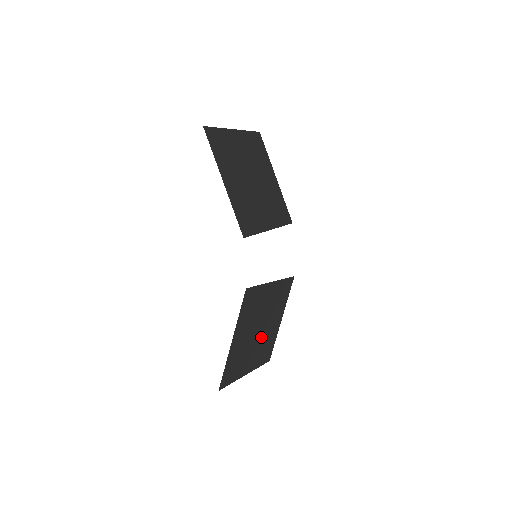
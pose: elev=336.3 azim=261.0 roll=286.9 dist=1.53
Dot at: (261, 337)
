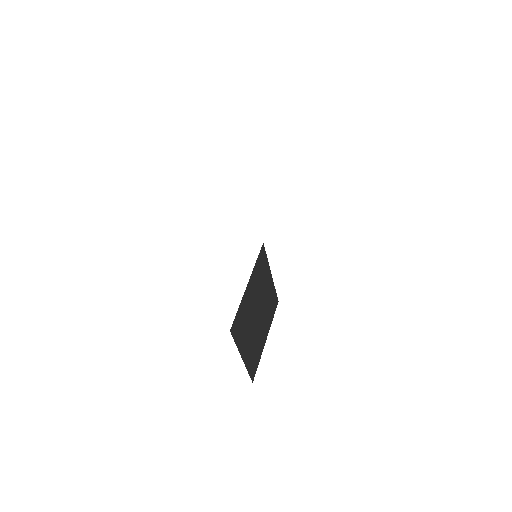
Dot at: (256, 329)
